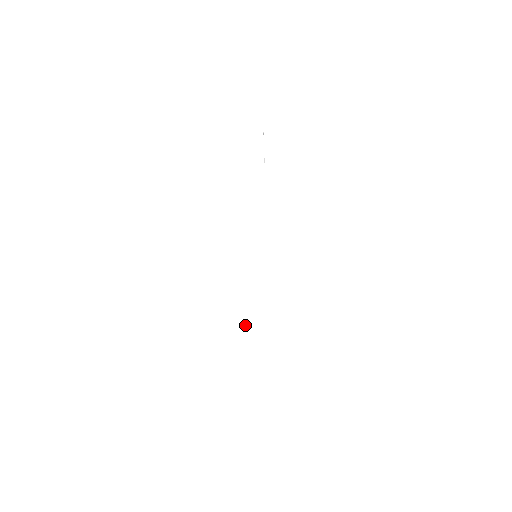
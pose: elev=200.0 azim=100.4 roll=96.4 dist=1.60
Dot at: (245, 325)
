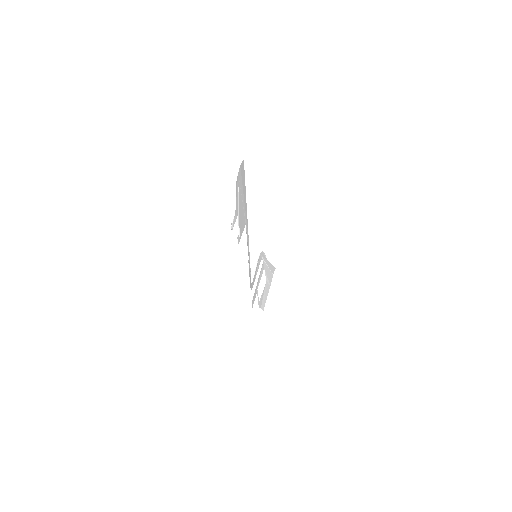
Dot at: (264, 260)
